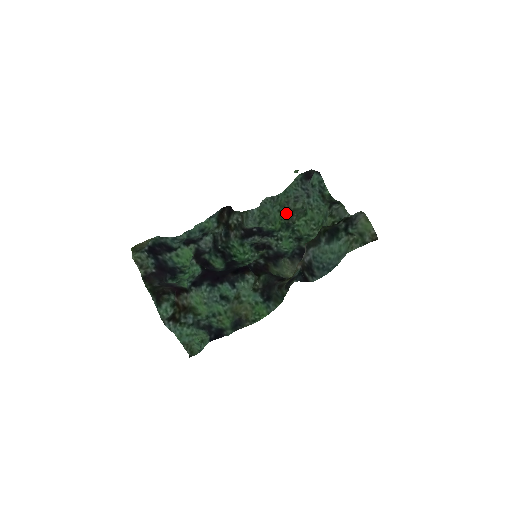
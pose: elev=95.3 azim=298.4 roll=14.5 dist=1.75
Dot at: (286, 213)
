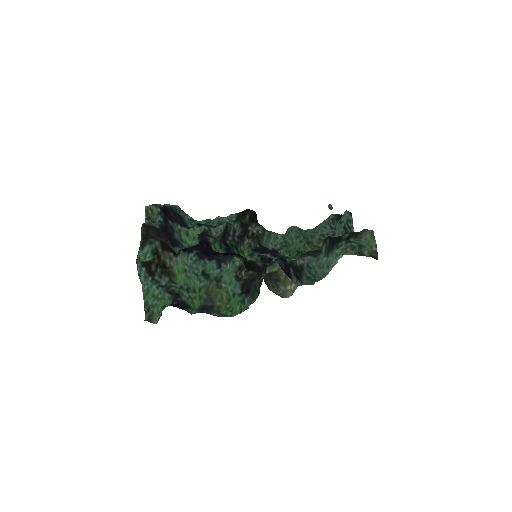
Dot at: (307, 245)
